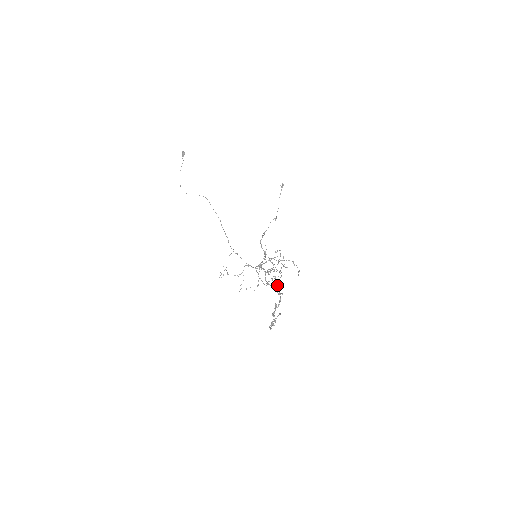
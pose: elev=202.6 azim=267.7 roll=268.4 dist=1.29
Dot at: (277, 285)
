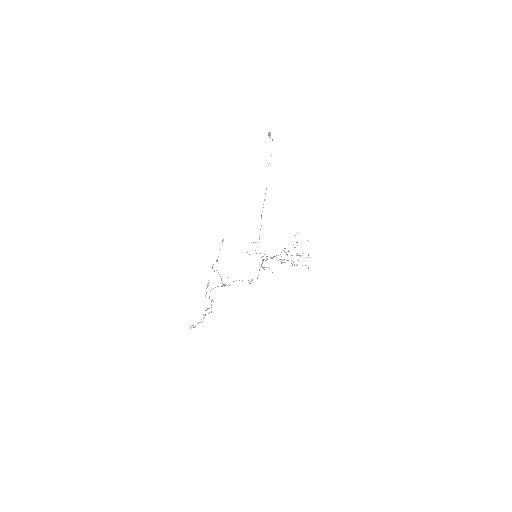
Dot at: (213, 301)
